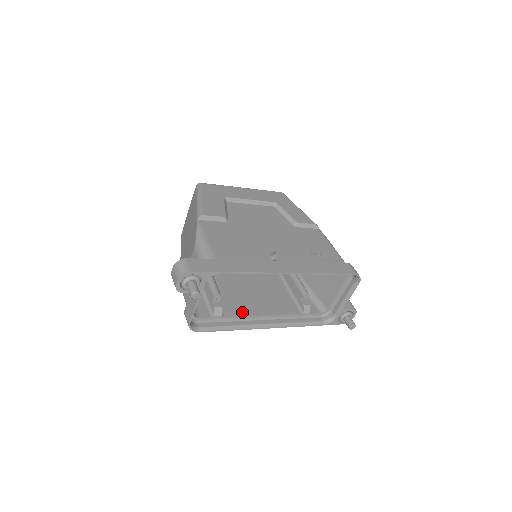
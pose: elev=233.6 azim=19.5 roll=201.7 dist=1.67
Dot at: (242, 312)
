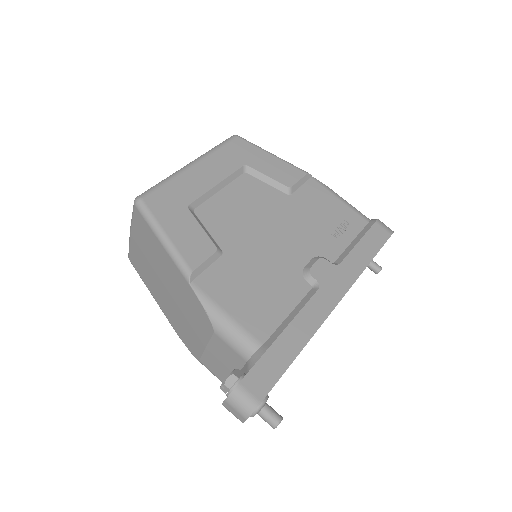
Dot at: occluded
